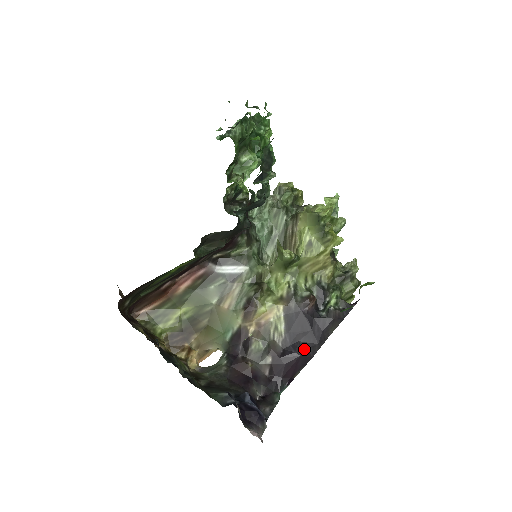
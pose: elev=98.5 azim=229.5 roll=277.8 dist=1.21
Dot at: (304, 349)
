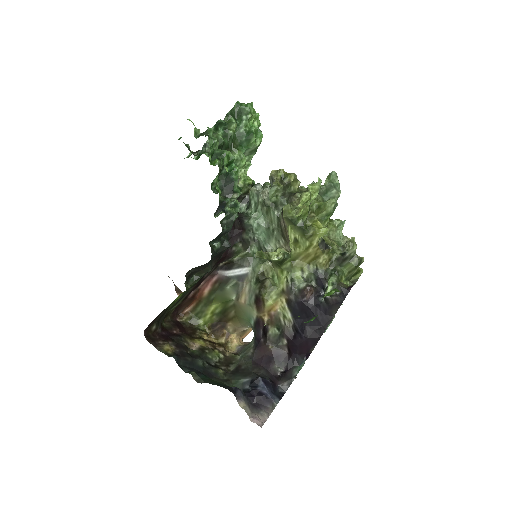
Dot at: (311, 332)
